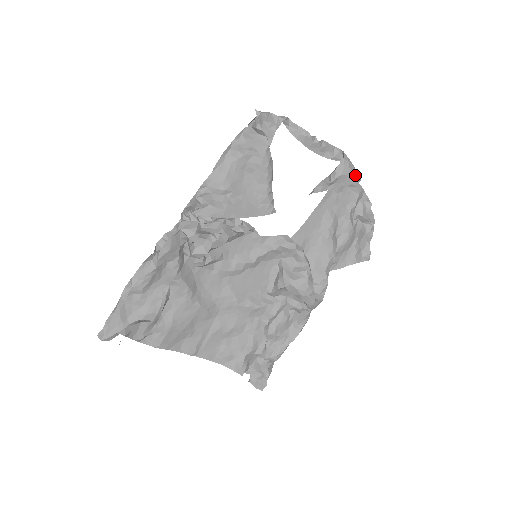
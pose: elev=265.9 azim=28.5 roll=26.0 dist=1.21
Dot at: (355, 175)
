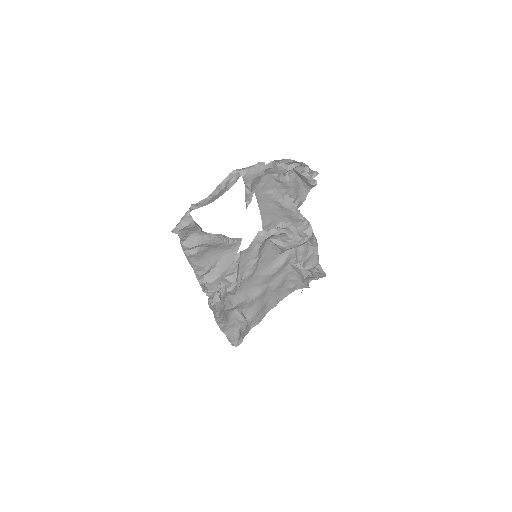
Dot at: (259, 170)
